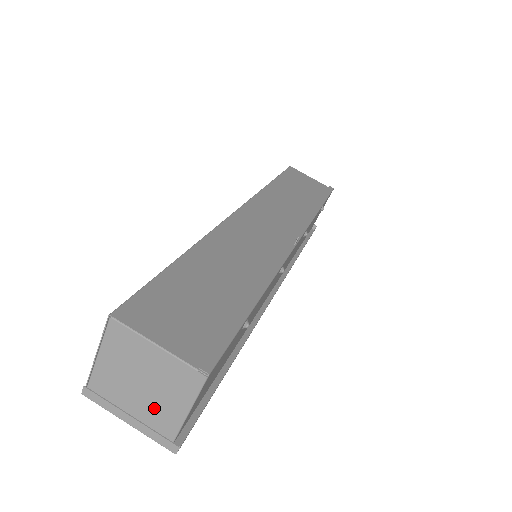
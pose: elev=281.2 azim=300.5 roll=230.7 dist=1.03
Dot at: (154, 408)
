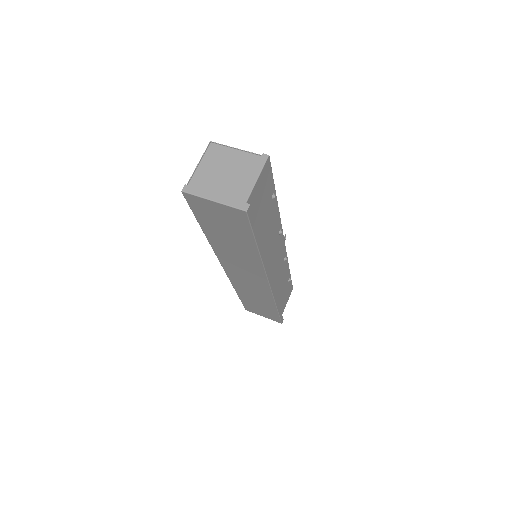
Dot at: (232, 190)
